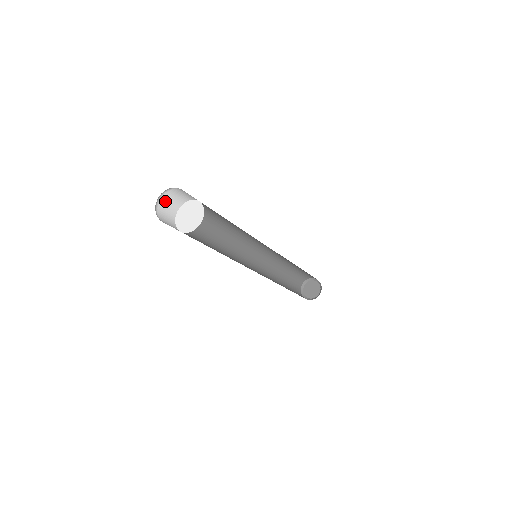
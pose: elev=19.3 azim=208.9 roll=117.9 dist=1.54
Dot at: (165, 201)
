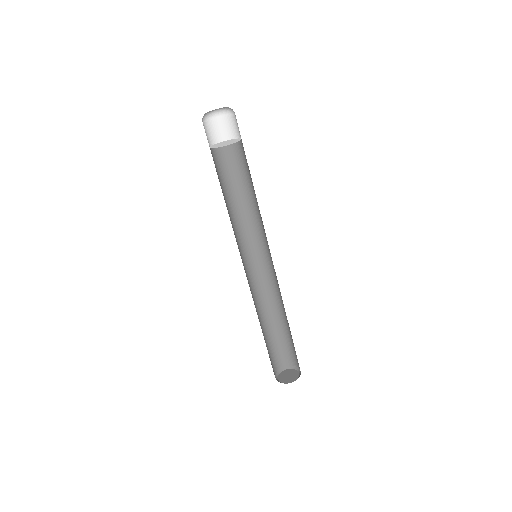
Dot at: occluded
